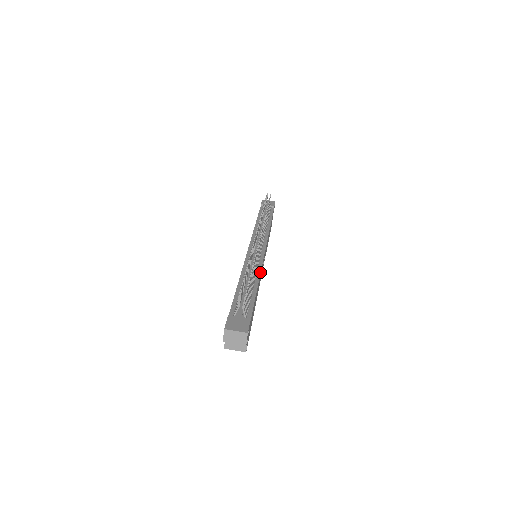
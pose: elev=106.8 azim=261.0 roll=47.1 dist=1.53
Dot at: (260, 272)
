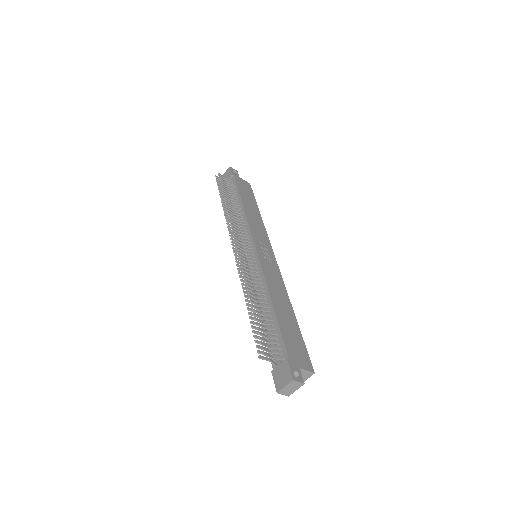
Dot at: (265, 283)
